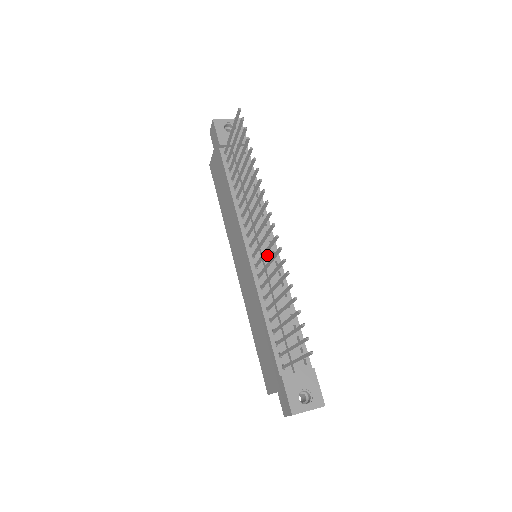
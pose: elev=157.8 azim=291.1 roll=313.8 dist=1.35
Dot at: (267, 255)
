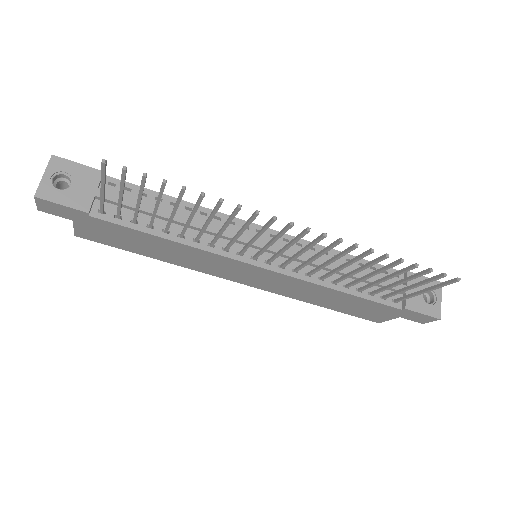
Dot at: (276, 246)
